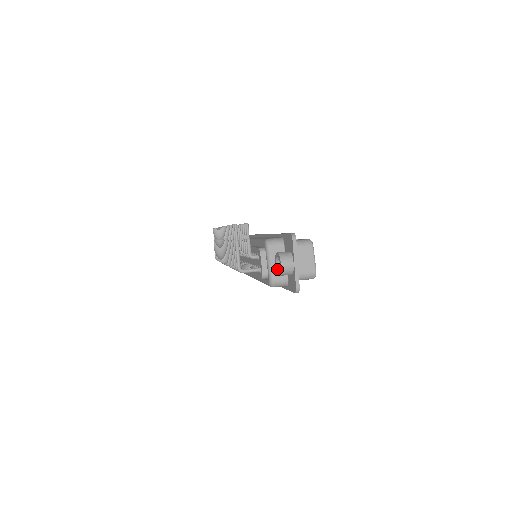
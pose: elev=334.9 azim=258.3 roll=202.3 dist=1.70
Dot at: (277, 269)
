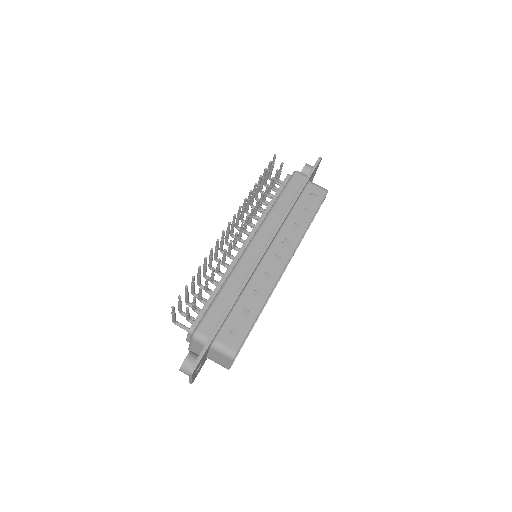
Dot at: occluded
